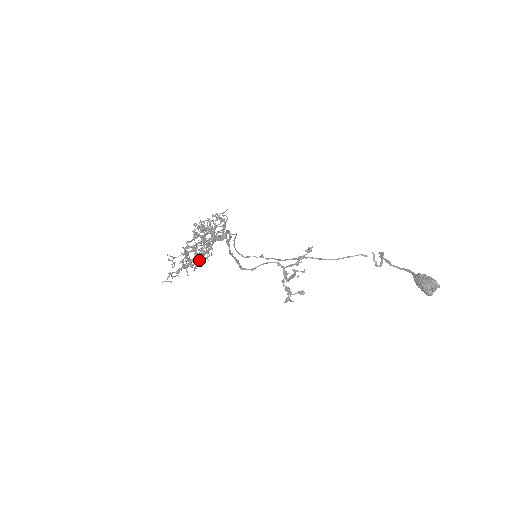
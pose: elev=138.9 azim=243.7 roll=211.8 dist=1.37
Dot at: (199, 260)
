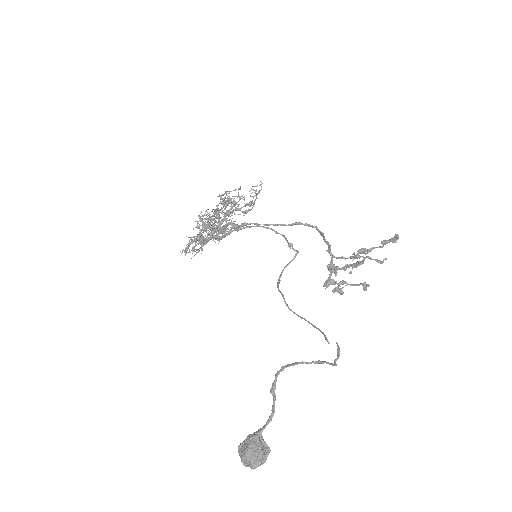
Dot at: (193, 251)
